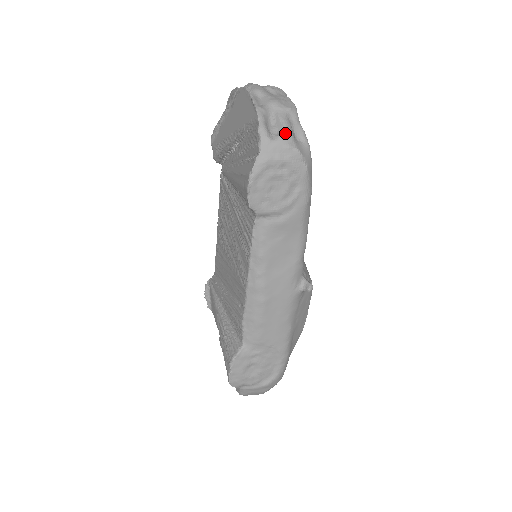
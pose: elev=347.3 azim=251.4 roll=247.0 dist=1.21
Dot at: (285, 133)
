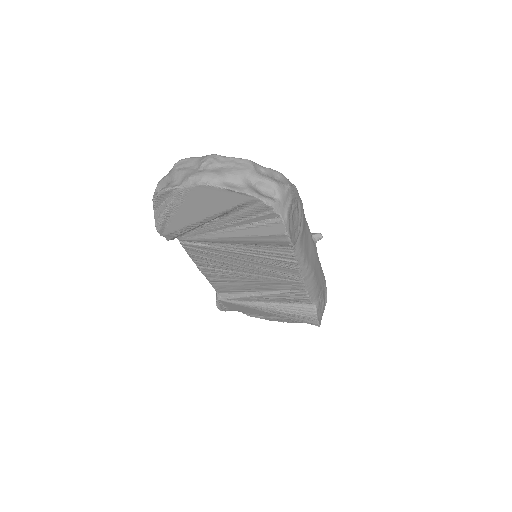
Dot at: (277, 186)
